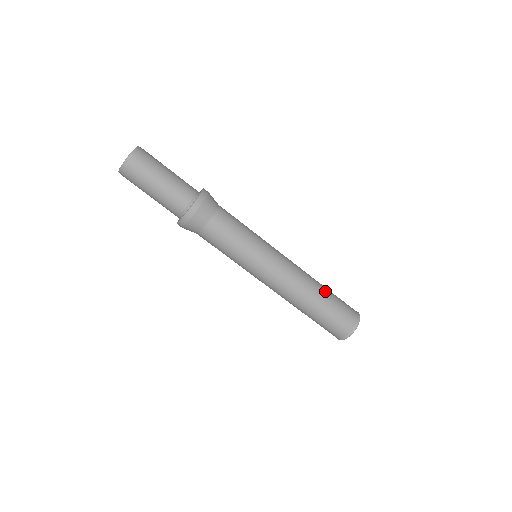
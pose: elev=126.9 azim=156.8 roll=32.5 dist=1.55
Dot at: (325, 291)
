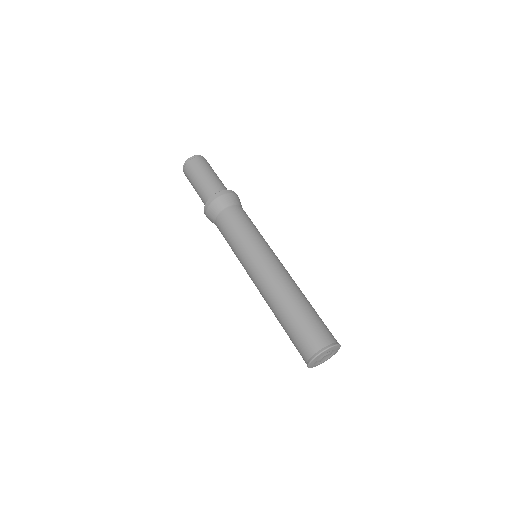
Dot at: (299, 305)
